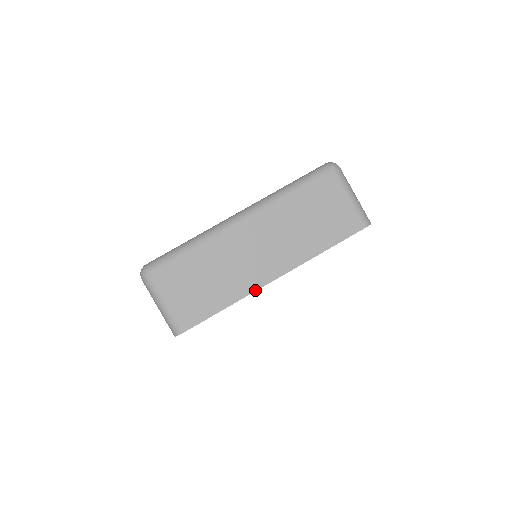
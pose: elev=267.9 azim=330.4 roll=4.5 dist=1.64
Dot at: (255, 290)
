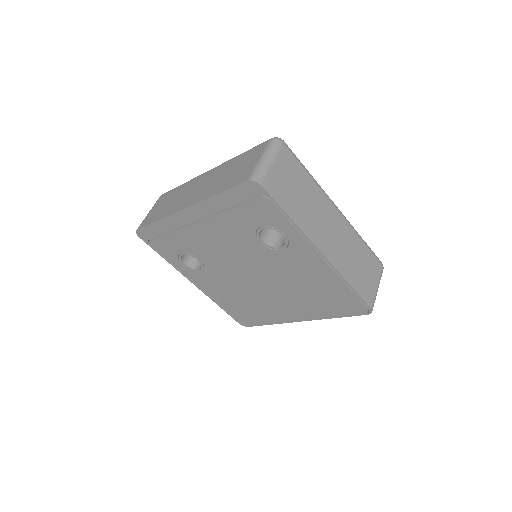
Dot at: (310, 239)
